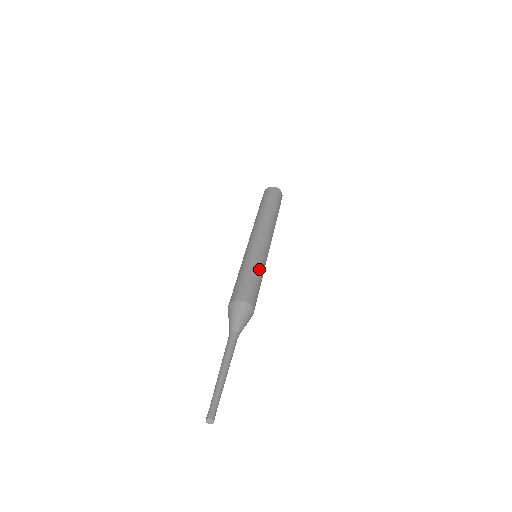
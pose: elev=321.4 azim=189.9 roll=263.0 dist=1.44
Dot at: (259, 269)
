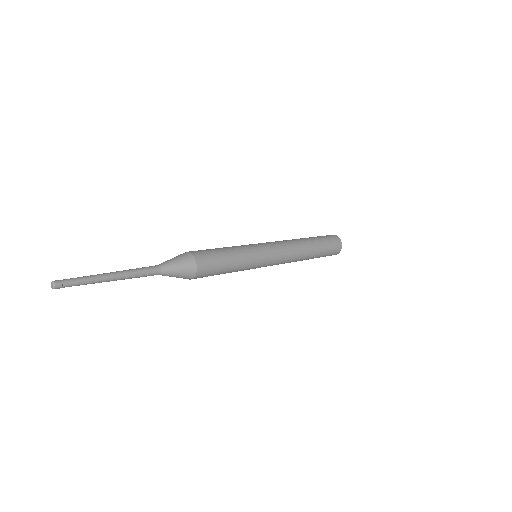
Dot at: (241, 259)
